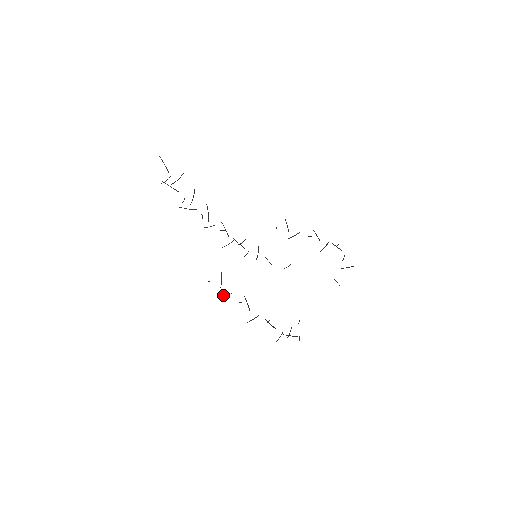
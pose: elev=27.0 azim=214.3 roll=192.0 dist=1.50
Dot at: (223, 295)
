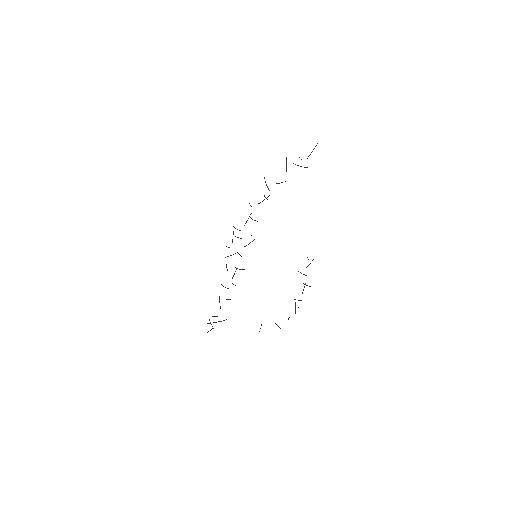
Dot at: occluded
